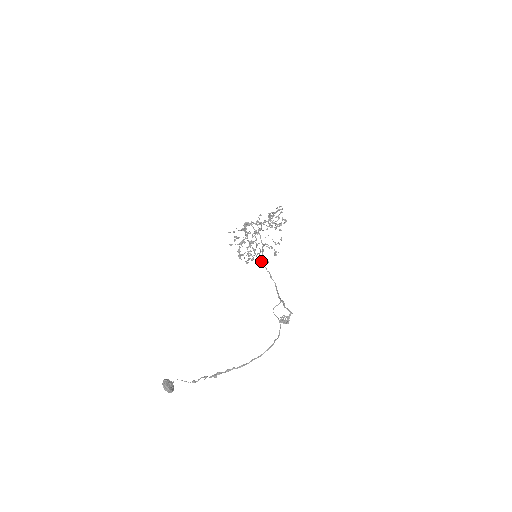
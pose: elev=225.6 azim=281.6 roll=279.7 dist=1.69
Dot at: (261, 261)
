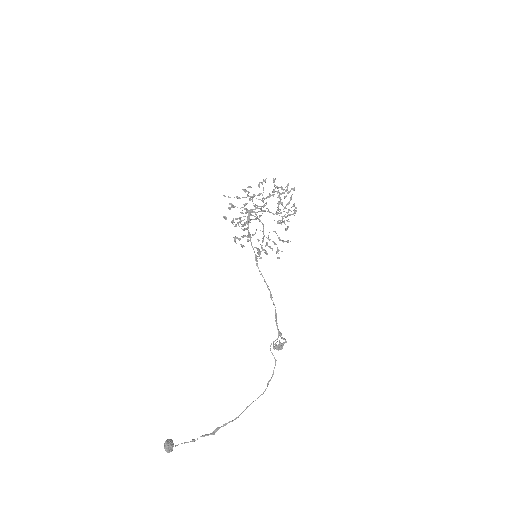
Dot at: (258, 249)
